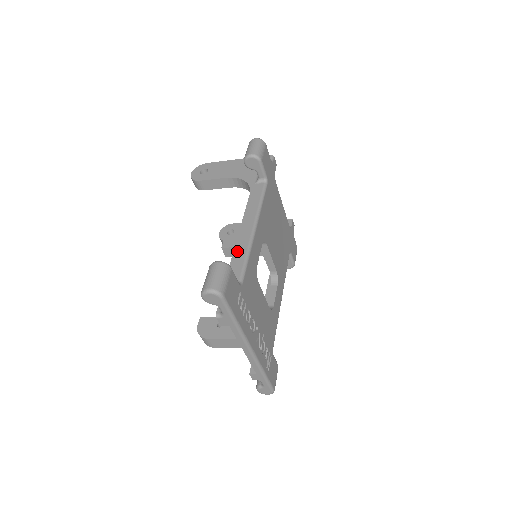
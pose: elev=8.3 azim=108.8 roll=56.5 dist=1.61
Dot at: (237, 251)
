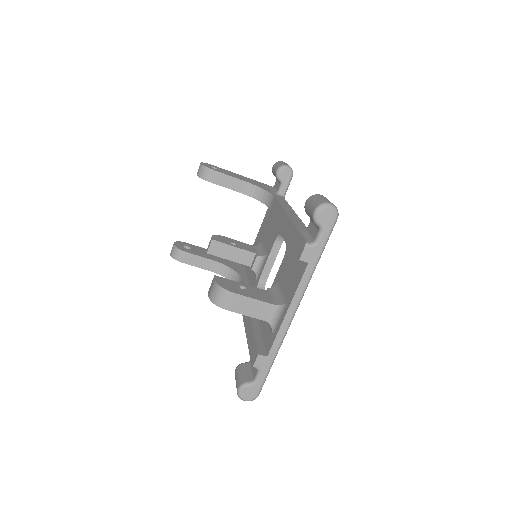
Dot at: (293, 218)
